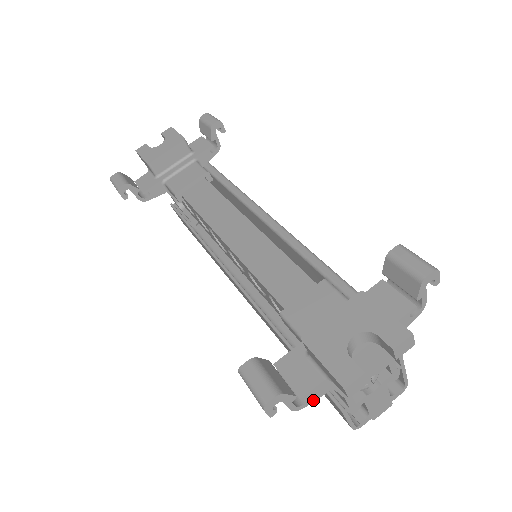
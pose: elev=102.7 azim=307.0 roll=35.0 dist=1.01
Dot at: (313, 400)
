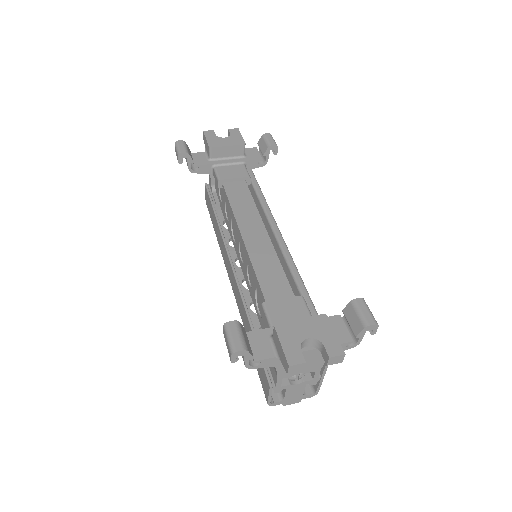
Dot at: (260, 367)
